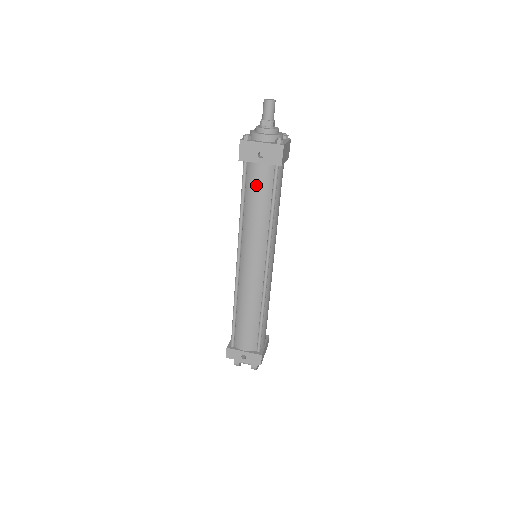
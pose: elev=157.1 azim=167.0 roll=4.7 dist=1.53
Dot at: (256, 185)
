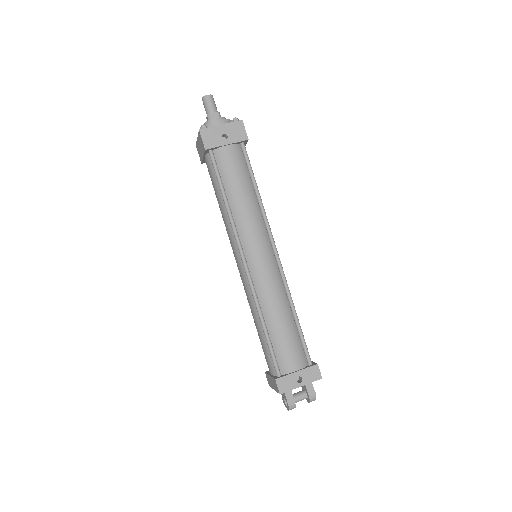
Dot at: (231, 168)
